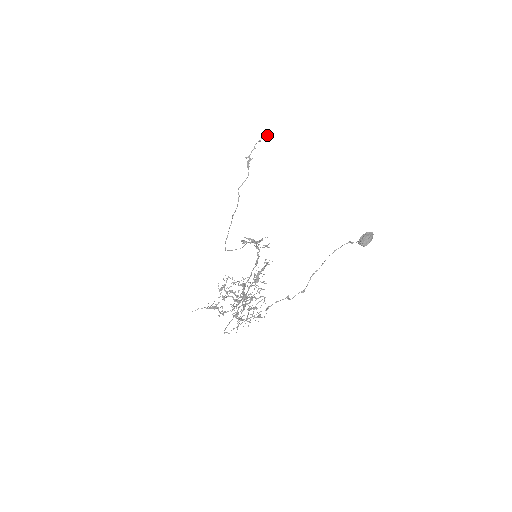
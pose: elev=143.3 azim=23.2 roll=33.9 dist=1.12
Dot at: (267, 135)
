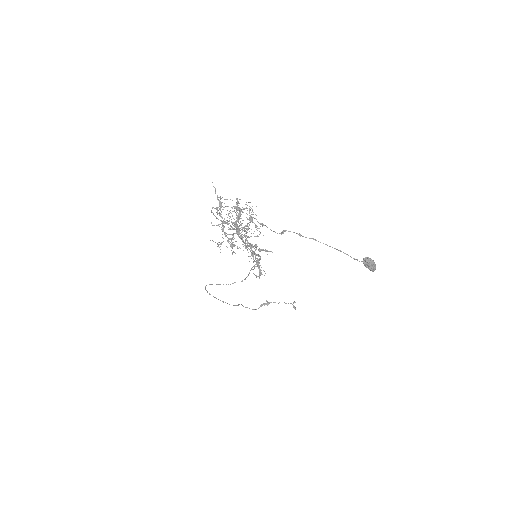
Dot at: (294, 306)
